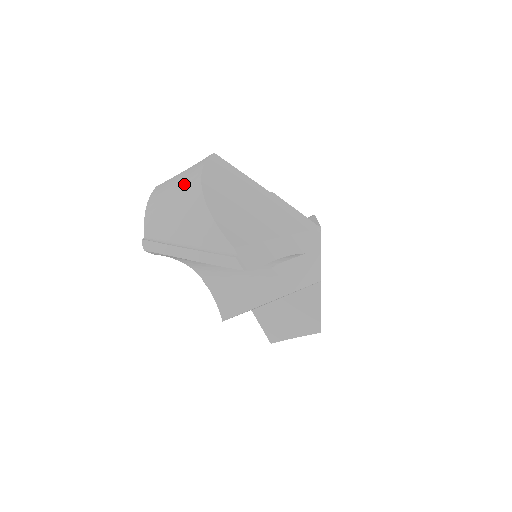
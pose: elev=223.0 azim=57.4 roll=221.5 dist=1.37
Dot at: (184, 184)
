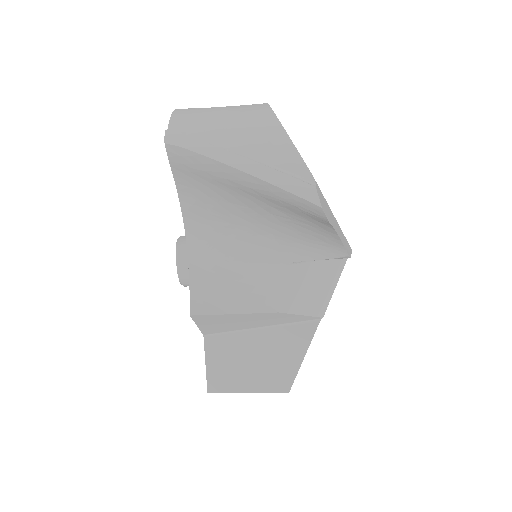
Dot at: (240, 106)
